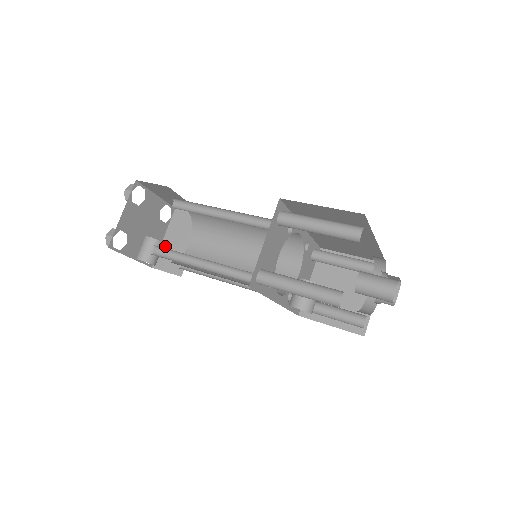
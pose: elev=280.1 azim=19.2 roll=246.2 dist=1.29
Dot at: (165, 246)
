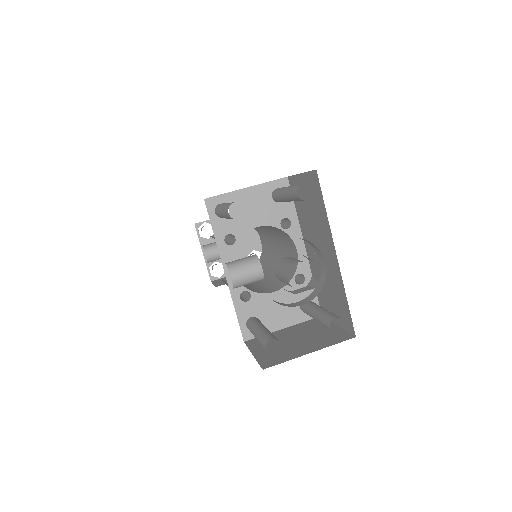
Dot at: occluded
